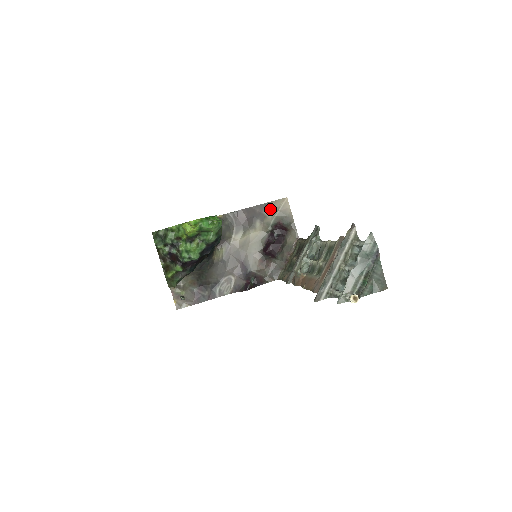
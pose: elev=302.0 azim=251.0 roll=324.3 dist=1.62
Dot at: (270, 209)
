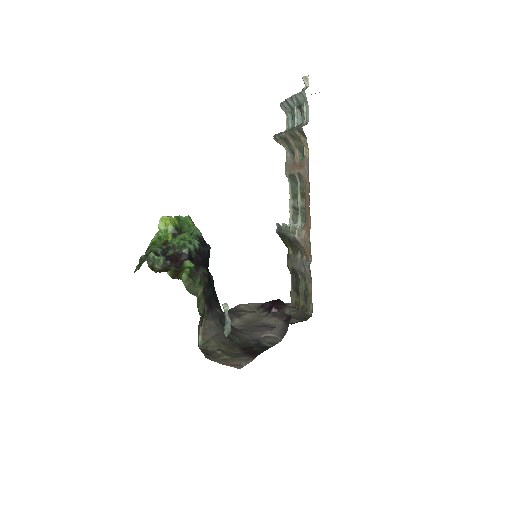
Dot at: (243, 308)
